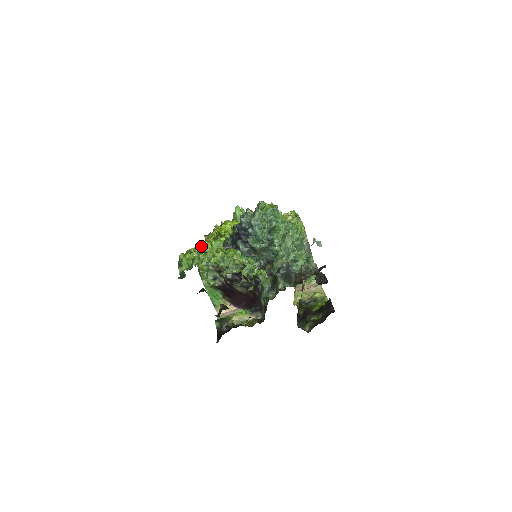
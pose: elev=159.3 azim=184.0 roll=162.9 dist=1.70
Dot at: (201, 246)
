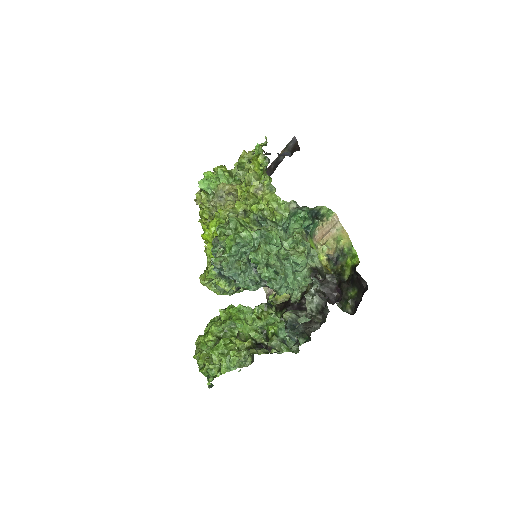
Dot at: (203, 342)
